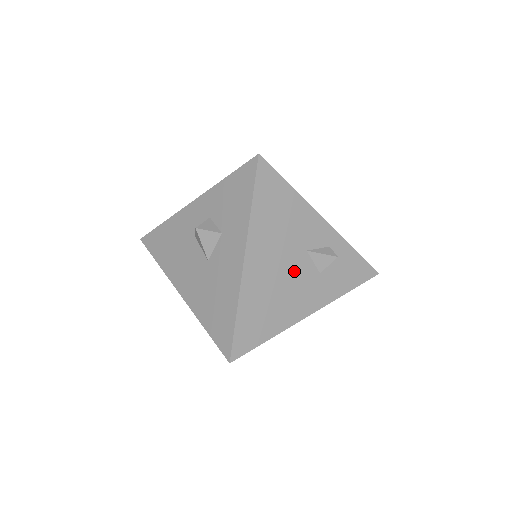
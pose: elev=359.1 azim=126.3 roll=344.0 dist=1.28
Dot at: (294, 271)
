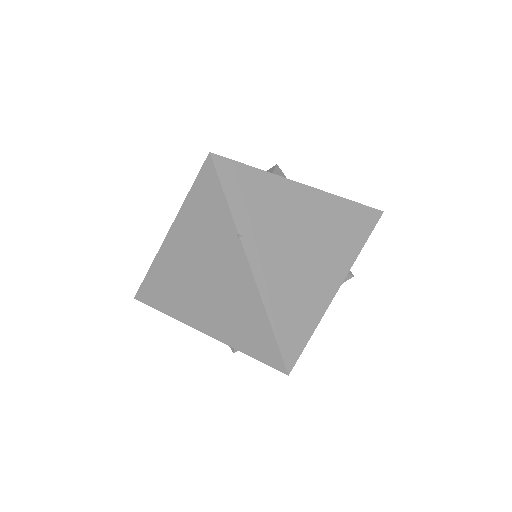
Dot at: occluded
